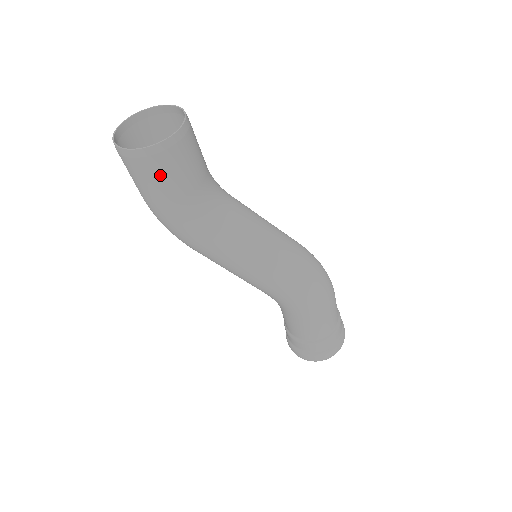
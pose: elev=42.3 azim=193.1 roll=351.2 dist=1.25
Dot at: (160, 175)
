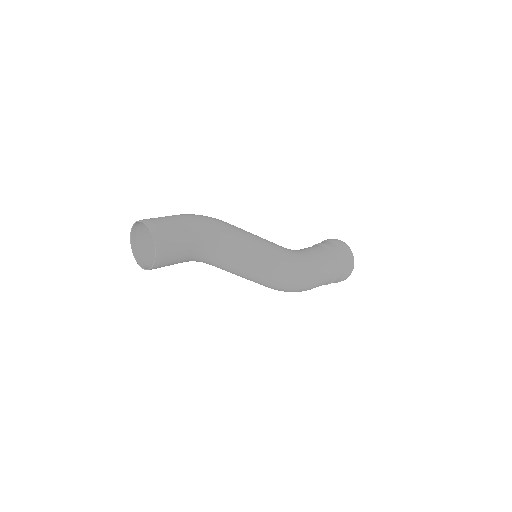
Dot at: occluded
